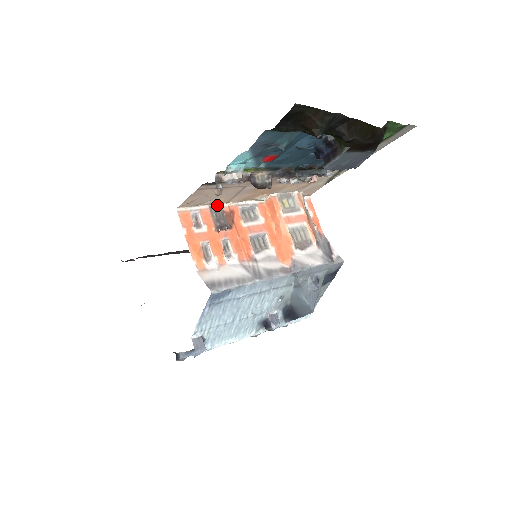
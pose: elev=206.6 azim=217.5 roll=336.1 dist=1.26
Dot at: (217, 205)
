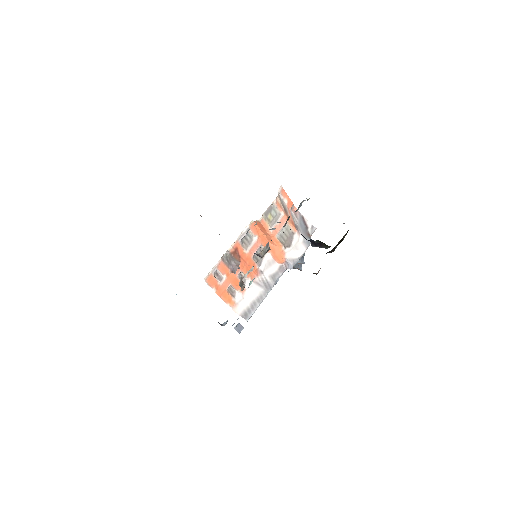
Dot at: occluded
